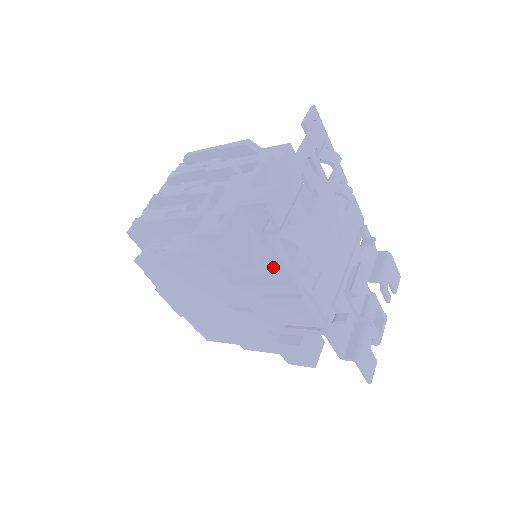
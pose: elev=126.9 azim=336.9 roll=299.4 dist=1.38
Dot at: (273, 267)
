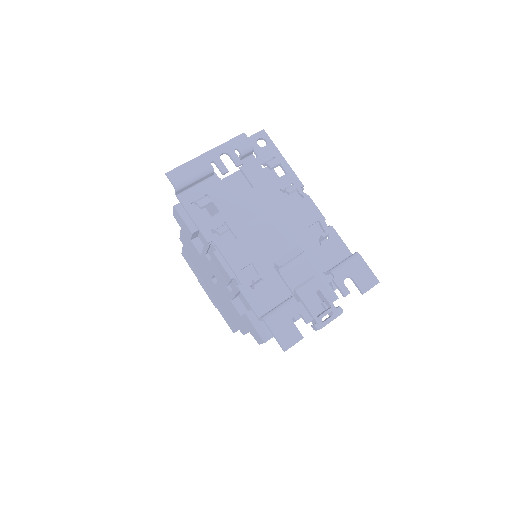
Dot at: occluded
